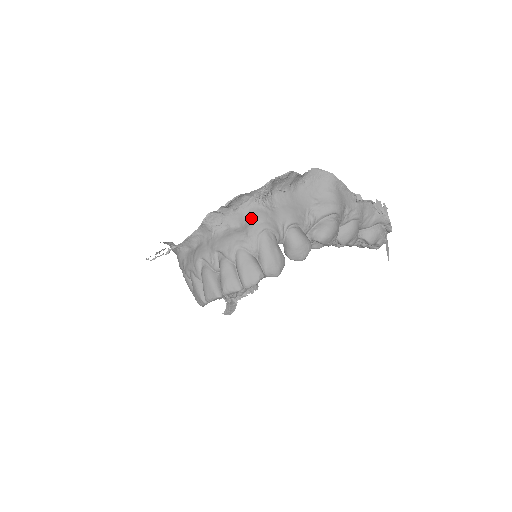
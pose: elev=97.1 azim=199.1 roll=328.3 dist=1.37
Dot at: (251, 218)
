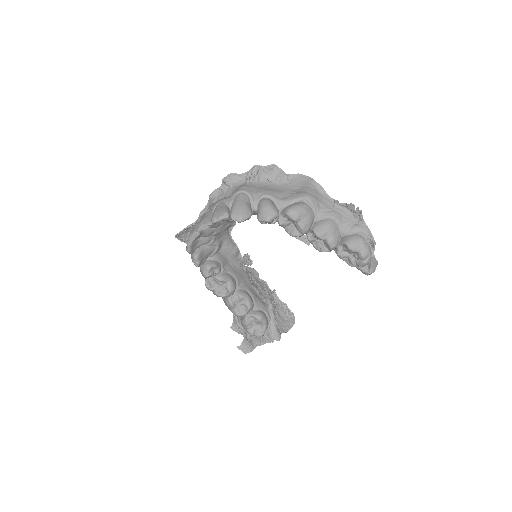
Dot at: (237, 188)
